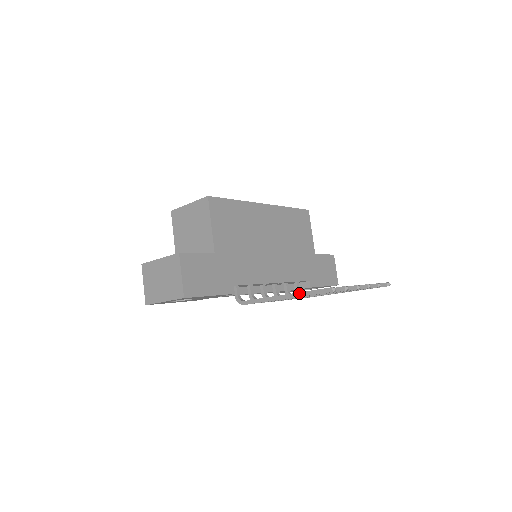
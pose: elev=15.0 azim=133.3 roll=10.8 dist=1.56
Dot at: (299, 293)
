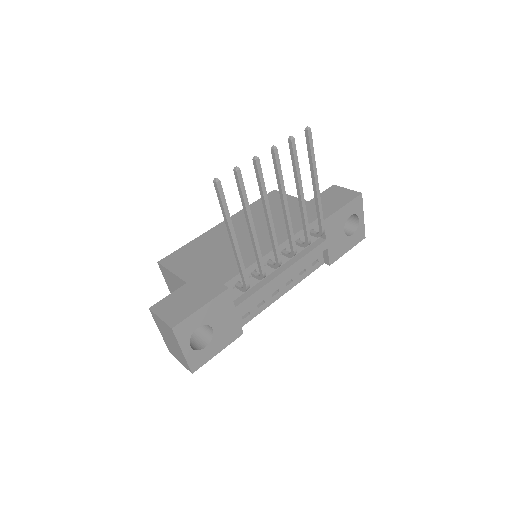
Dot at: (224, 220)
